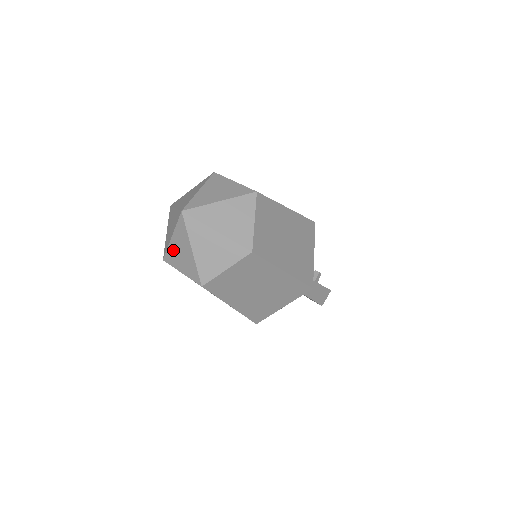
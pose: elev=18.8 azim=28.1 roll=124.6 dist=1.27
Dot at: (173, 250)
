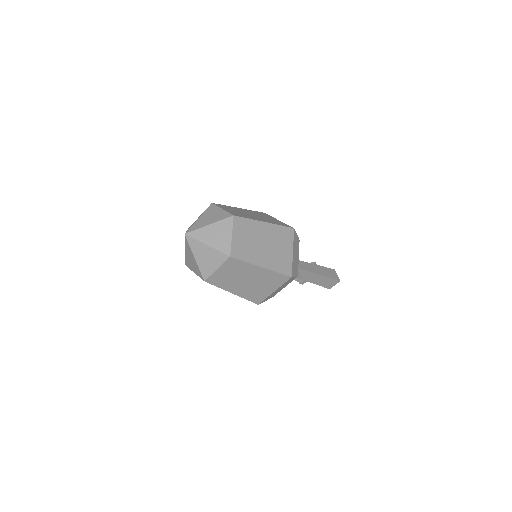
Dot at: (202, 264)
